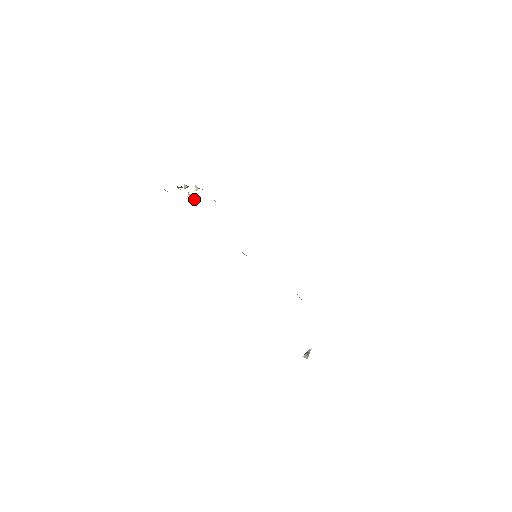
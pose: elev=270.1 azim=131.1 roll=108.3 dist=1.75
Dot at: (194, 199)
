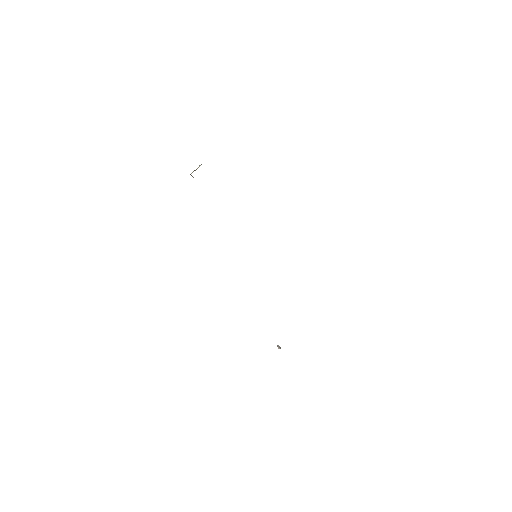
Dot at: occluded
